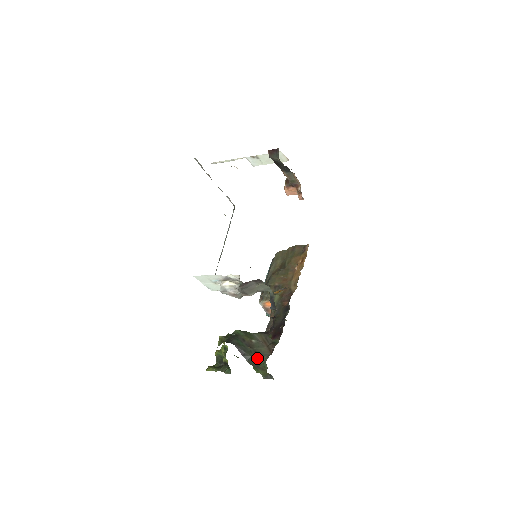
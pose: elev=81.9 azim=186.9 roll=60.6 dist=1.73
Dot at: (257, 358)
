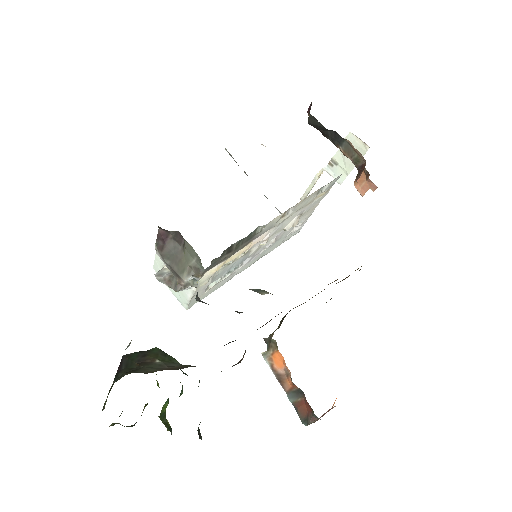
Dot at: (123, 375)
